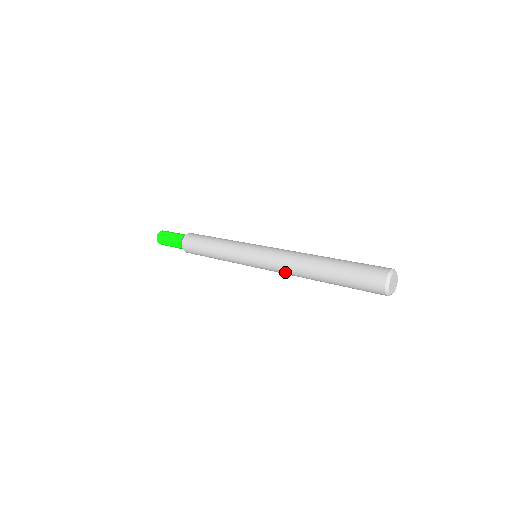
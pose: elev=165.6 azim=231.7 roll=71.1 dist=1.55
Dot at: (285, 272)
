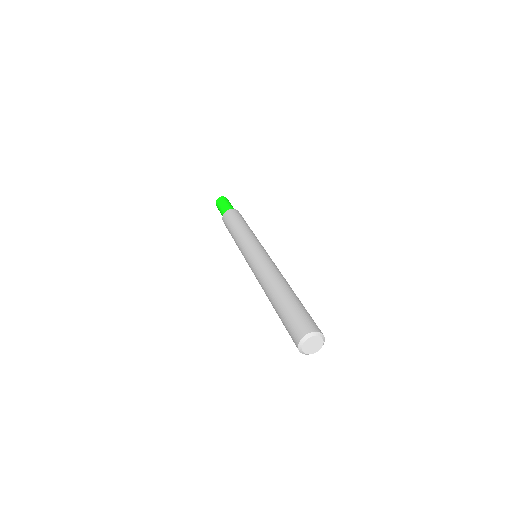
Dot at: occluded
